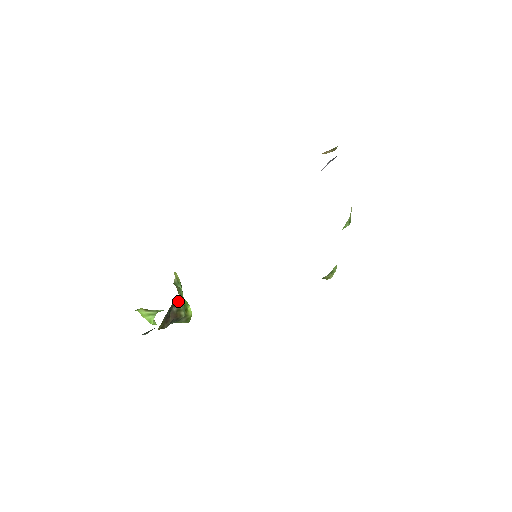
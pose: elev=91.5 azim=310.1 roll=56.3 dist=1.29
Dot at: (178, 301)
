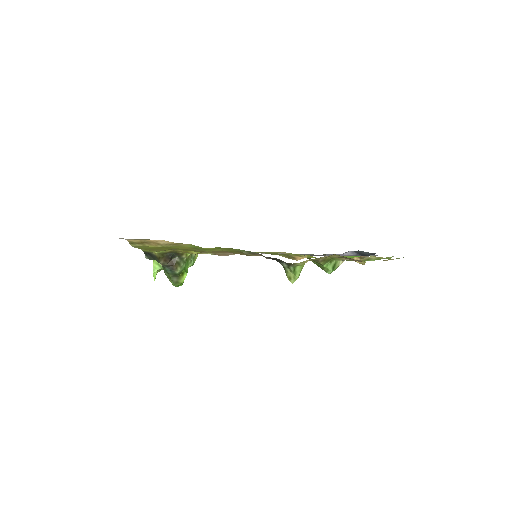
Dot at: (184, 258)
